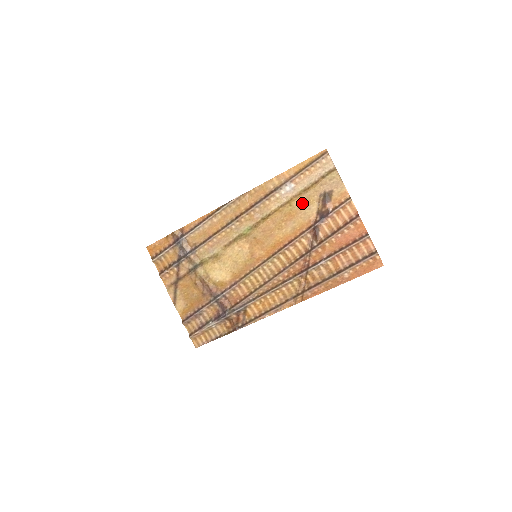
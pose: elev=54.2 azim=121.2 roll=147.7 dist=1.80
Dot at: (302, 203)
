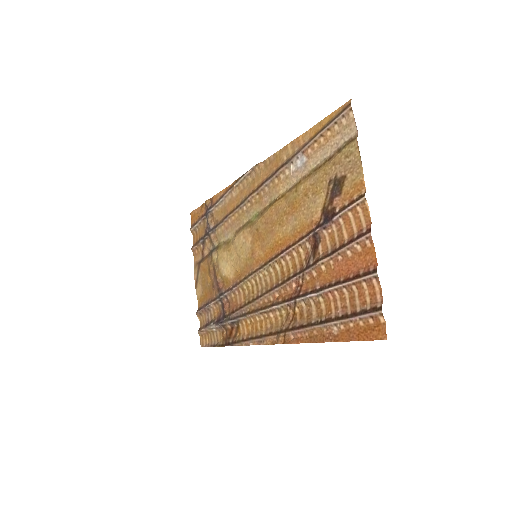
Dot at: (308, 190)
